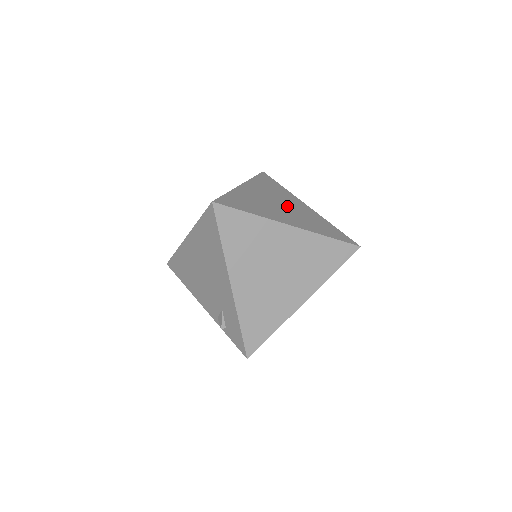
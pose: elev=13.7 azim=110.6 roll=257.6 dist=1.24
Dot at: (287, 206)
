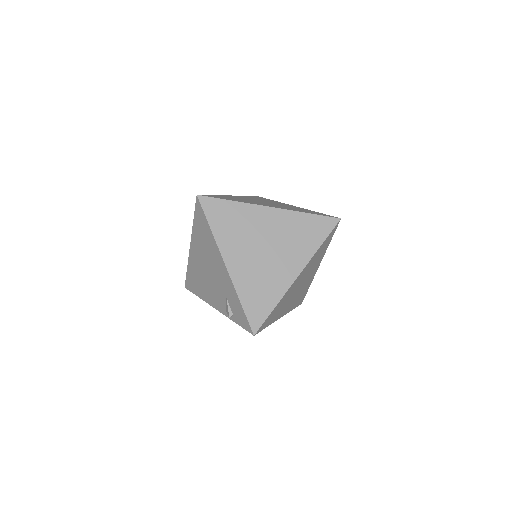
Dot at: (272, 203)
